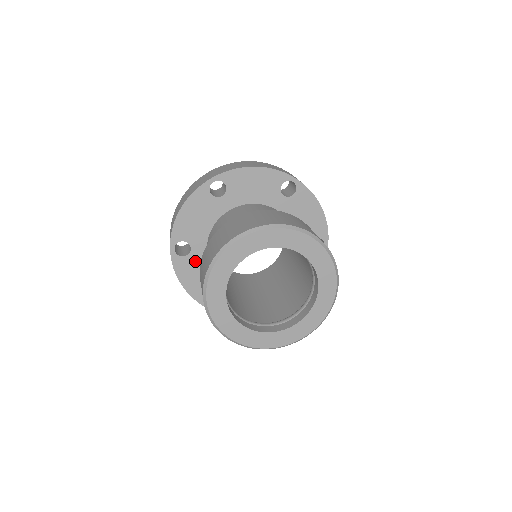
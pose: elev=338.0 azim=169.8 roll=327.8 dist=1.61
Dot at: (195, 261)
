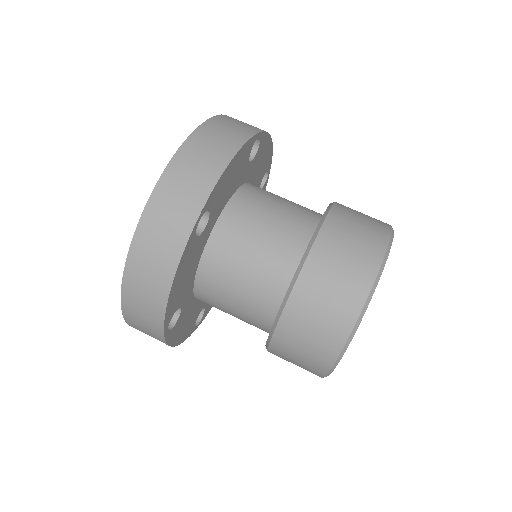
Dot at: occluded
